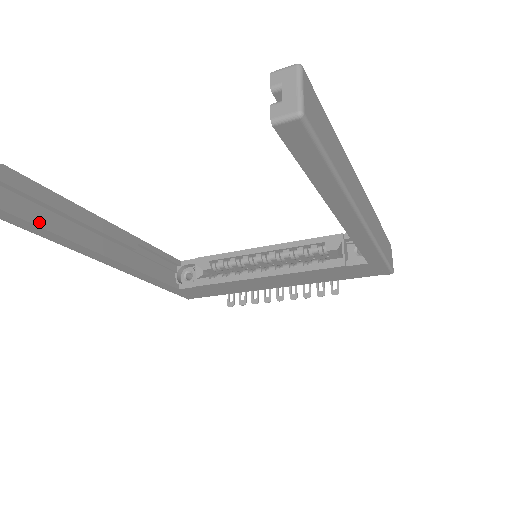
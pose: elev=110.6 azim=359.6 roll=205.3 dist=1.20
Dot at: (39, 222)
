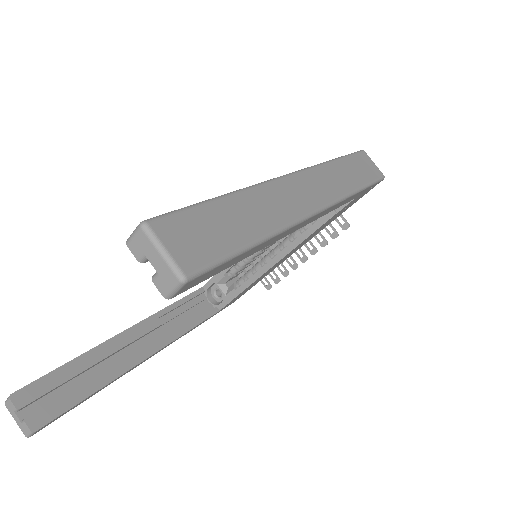
Dot at: (76, 400)
